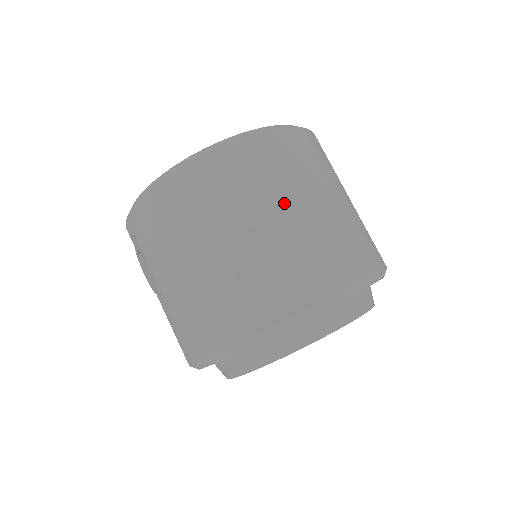
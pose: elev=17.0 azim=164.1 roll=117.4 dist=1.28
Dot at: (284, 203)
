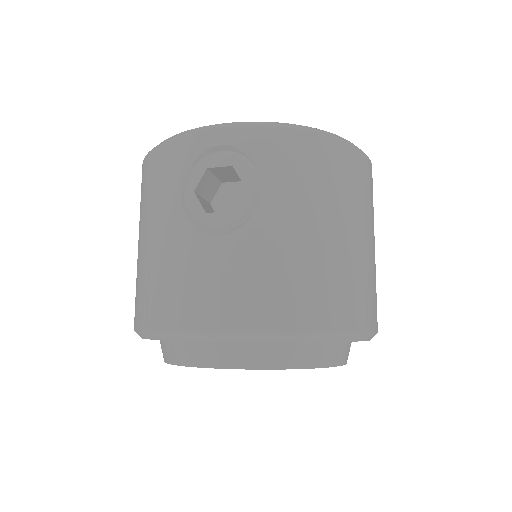
Dot at: (374, 236)
